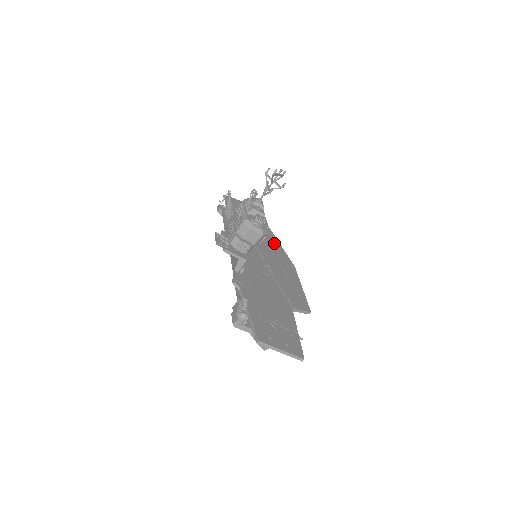
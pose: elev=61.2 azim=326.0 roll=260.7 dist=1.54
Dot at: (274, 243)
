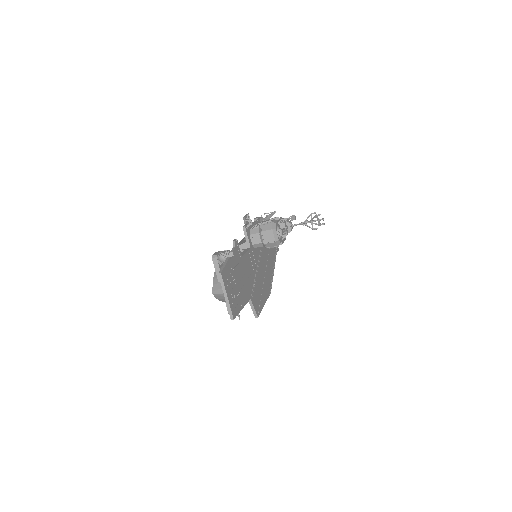
Dot at: (271, 269)
